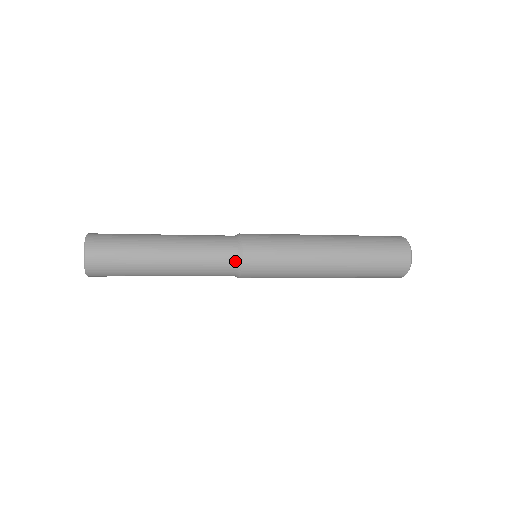
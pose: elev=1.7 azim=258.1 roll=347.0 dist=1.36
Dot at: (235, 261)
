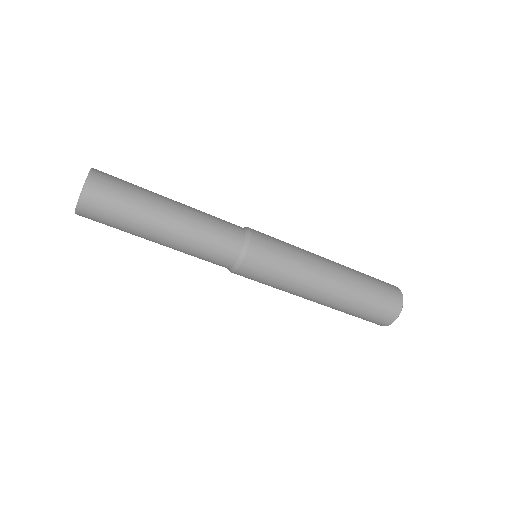
Dot at: (242, 233)
